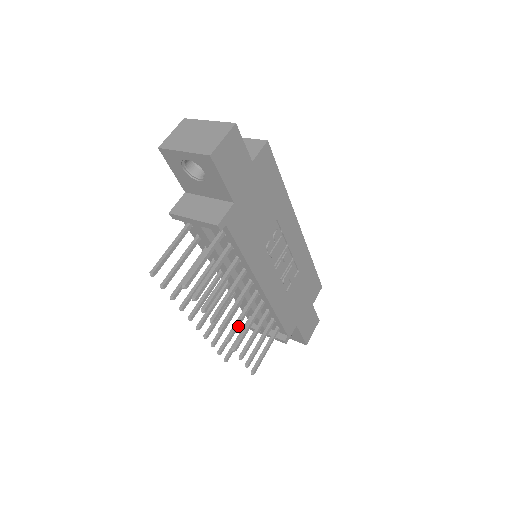
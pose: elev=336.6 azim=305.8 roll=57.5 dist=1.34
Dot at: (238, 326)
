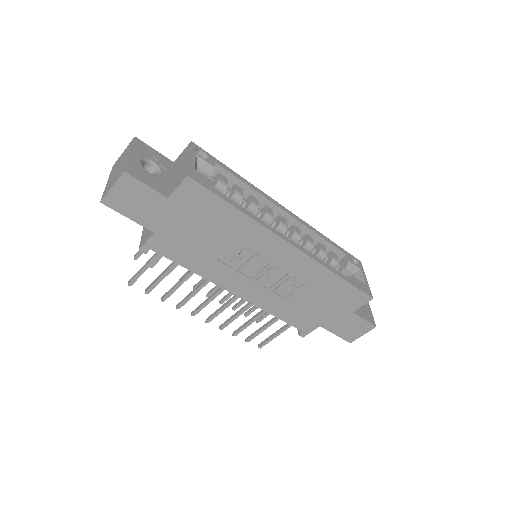
Dot at: (217, 314)
